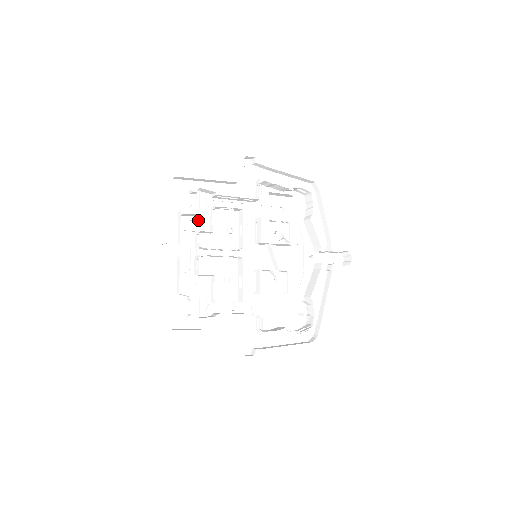
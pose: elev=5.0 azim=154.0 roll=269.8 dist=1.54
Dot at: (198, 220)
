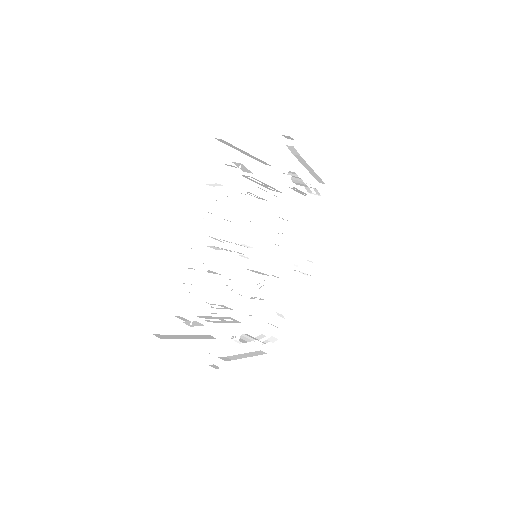
Dot at: (220, 201)
